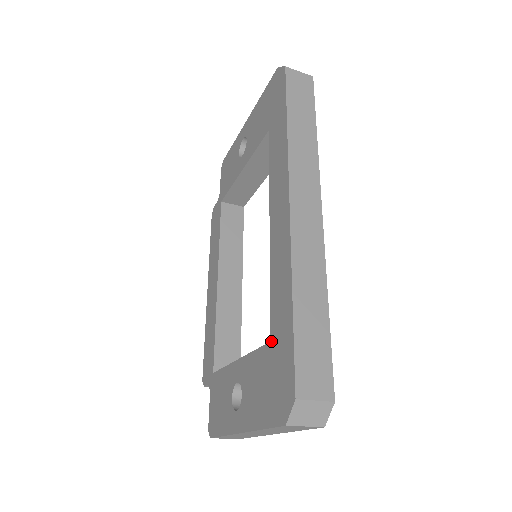
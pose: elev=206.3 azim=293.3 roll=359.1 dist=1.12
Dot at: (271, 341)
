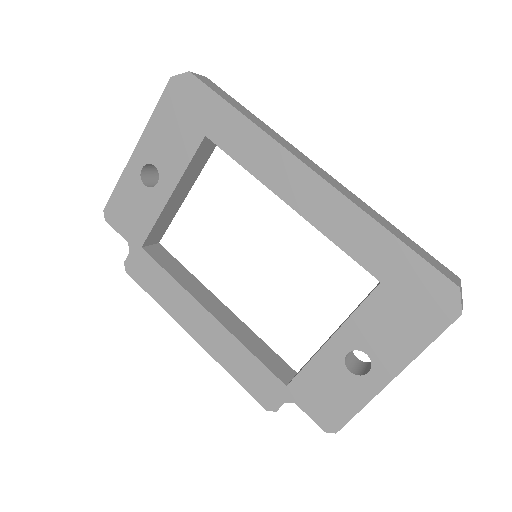
Dot at: (382, 281)
